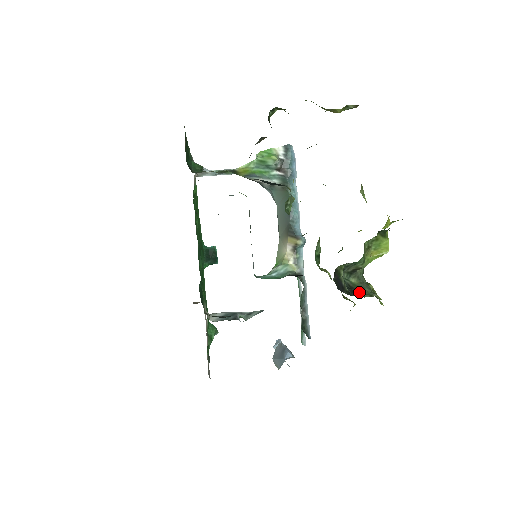
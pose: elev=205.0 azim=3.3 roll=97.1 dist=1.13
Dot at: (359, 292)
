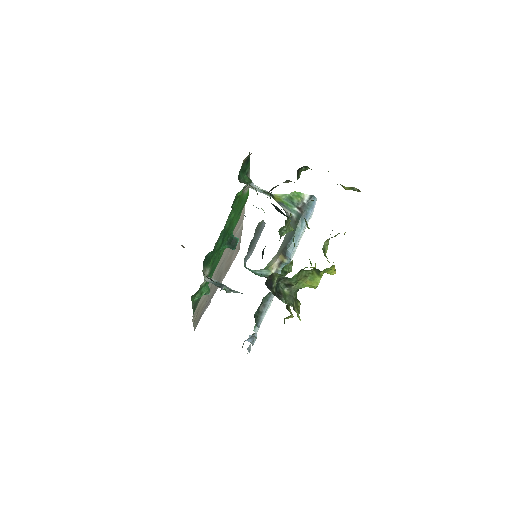
Dot at: (283, 298)
